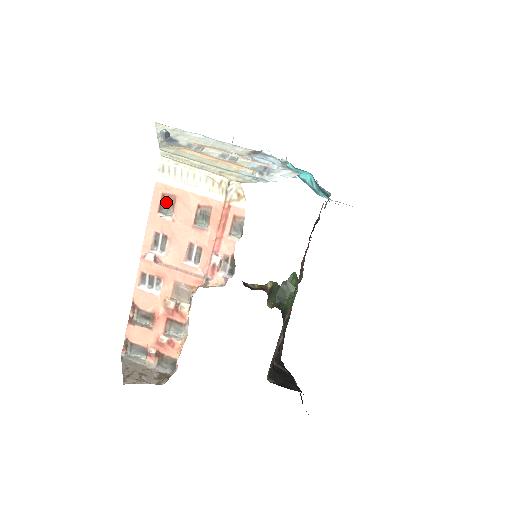
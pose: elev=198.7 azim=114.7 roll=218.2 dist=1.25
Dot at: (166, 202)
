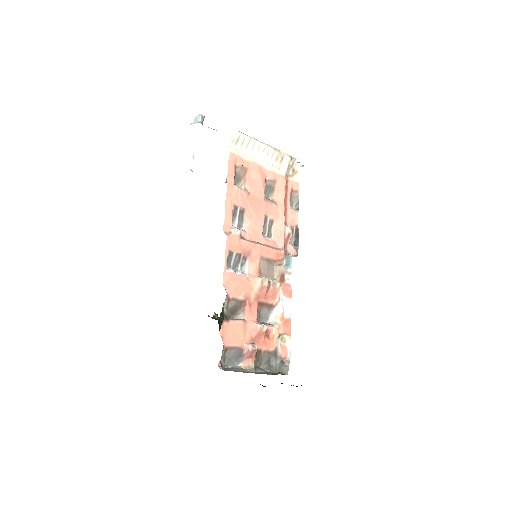
Dot at: (236, 176)
